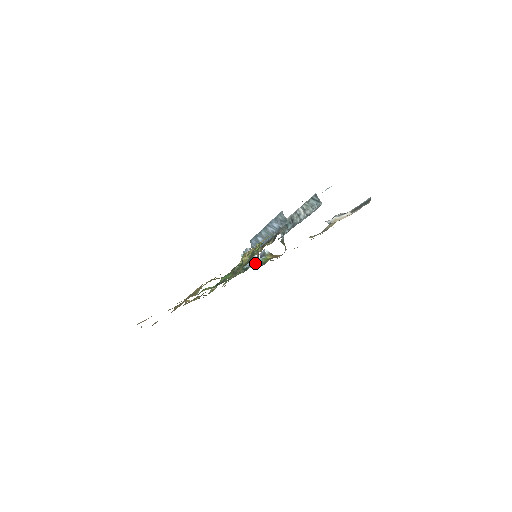
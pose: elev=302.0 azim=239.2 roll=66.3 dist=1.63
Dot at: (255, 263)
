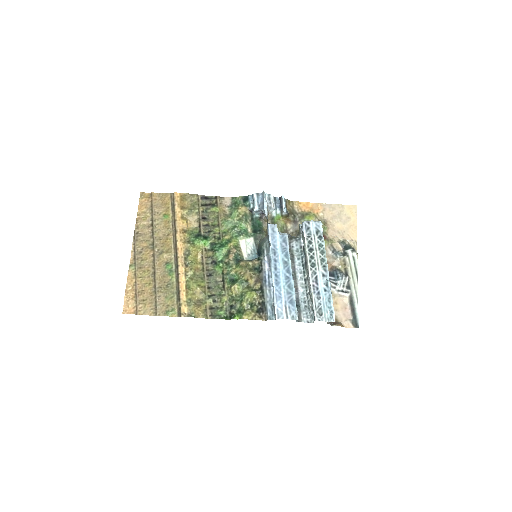
Dot at: (257, 241)
